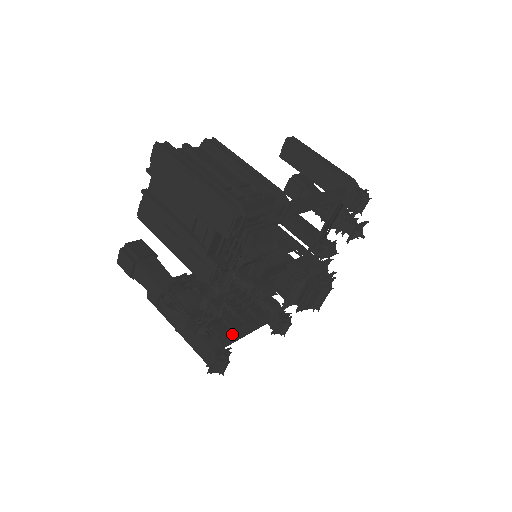
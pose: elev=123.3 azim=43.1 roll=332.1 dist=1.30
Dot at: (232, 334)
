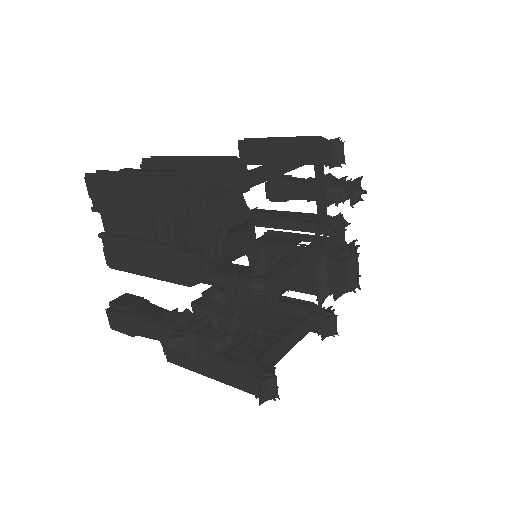
Dot at: (271, 352)
